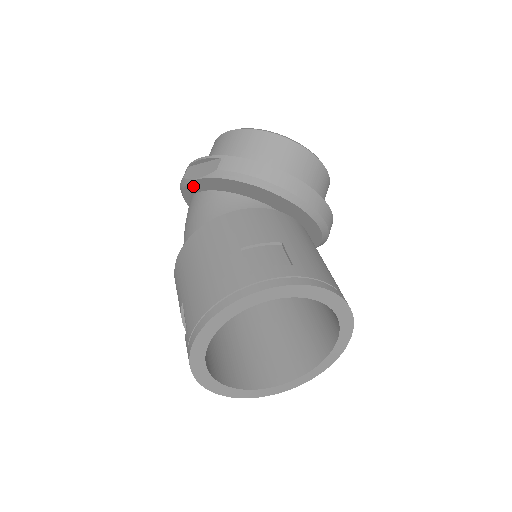
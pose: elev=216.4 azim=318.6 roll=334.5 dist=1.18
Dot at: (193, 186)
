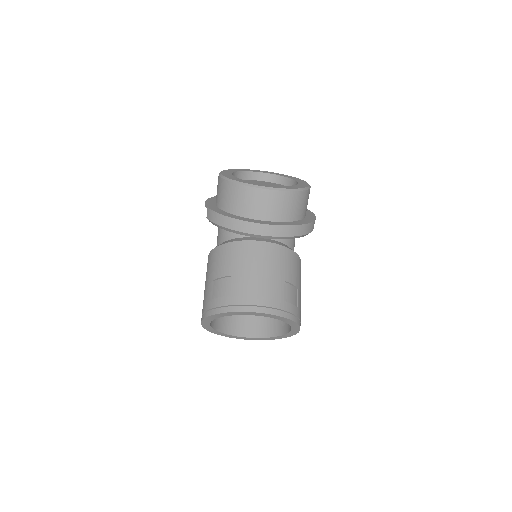
Dot at: occluded
